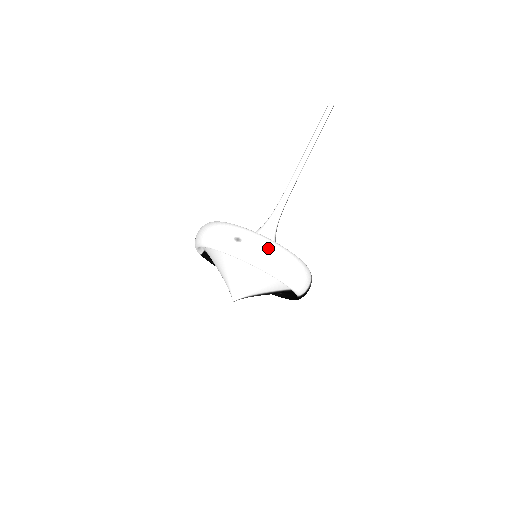
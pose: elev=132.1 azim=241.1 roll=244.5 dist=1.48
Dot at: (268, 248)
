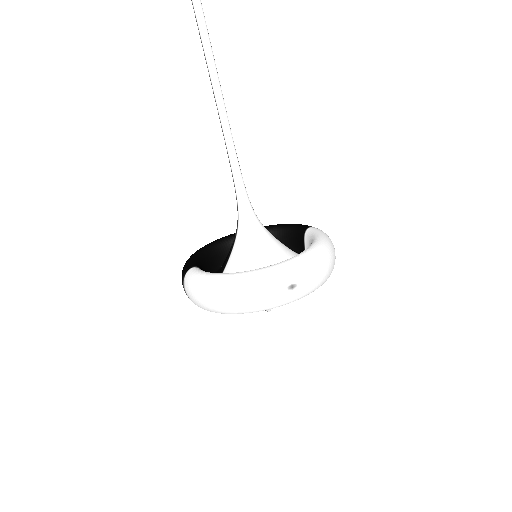
Dot at: (319, 266)
